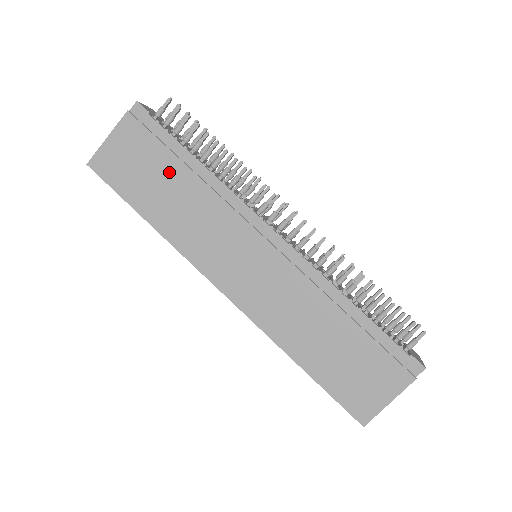
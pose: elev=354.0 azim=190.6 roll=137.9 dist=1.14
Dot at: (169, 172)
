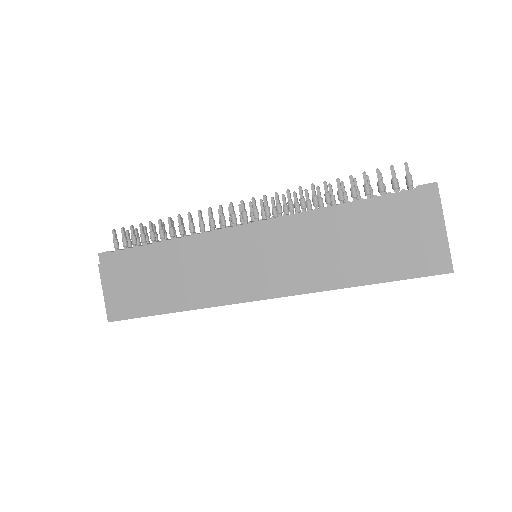
Dot at: (152, 269)
